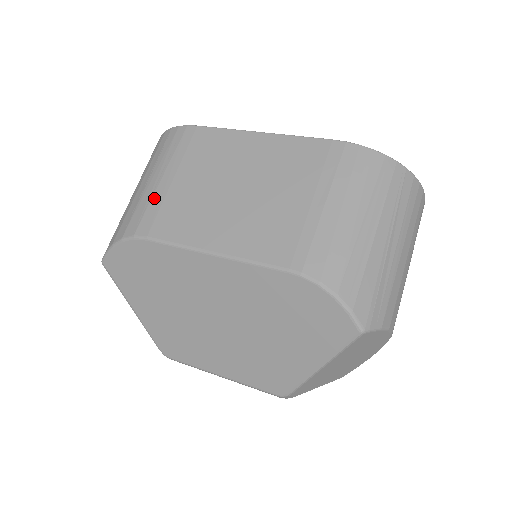
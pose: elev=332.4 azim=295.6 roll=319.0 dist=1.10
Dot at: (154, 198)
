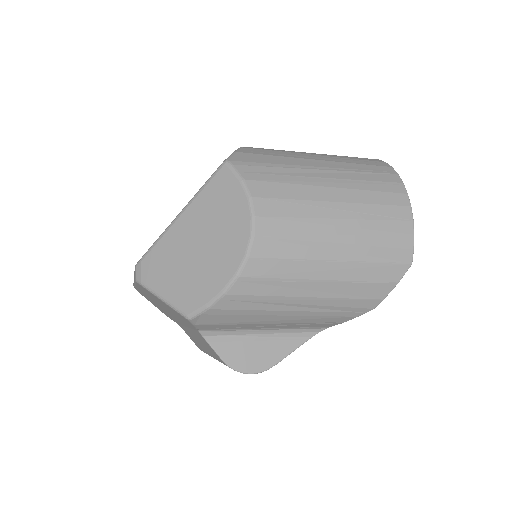
Dot at: occluded
